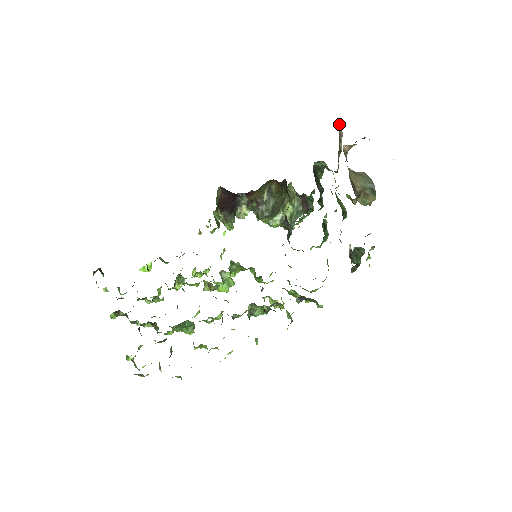
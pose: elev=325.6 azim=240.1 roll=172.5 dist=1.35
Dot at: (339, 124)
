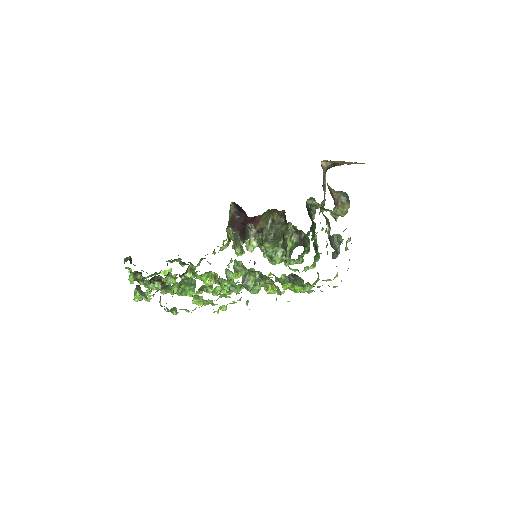
Dot at: occluded
